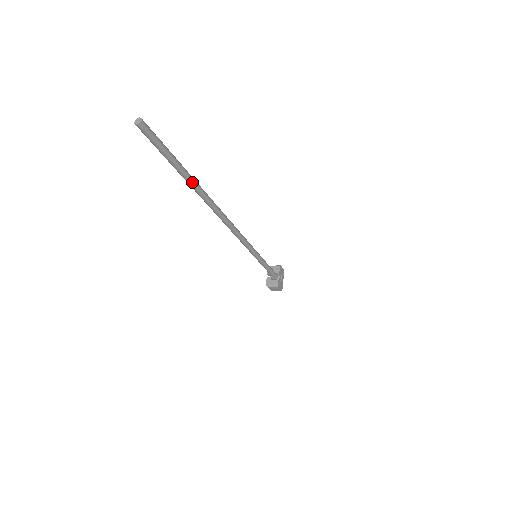
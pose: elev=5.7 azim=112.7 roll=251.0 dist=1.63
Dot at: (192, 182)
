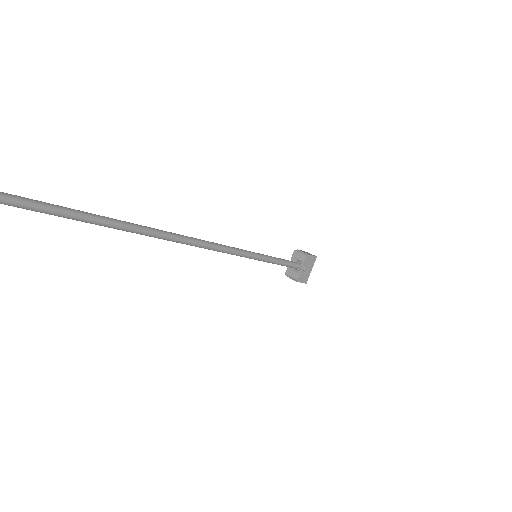
Dot at: (92, 222)
